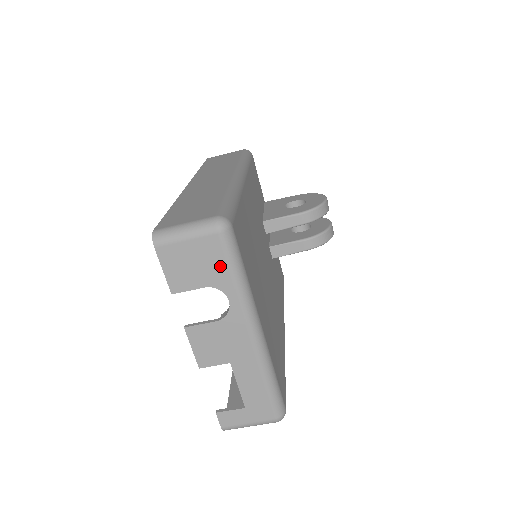
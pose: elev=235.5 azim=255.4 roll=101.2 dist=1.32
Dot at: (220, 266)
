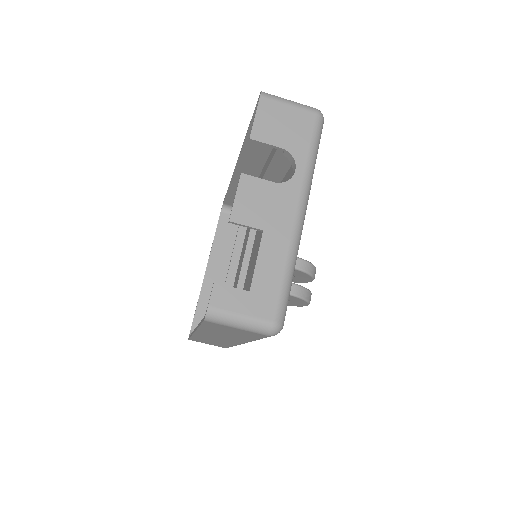
Dot at: (304, 138)
